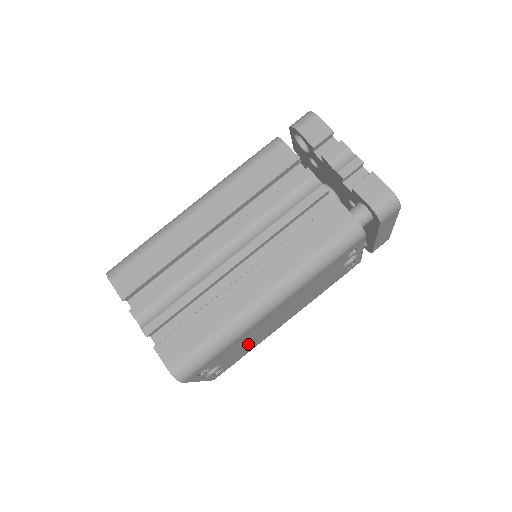
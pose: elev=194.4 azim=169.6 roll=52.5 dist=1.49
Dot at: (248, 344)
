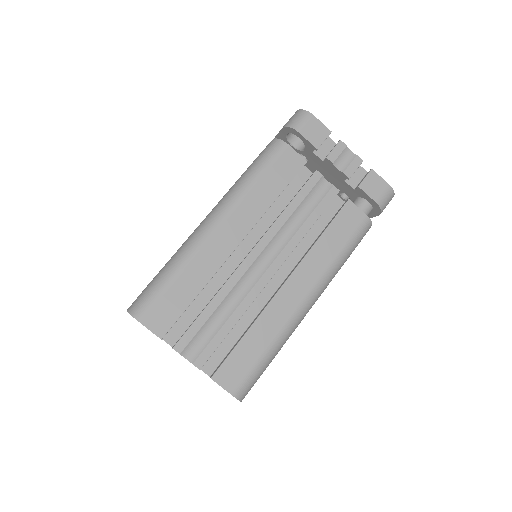
Dot at: occluded
